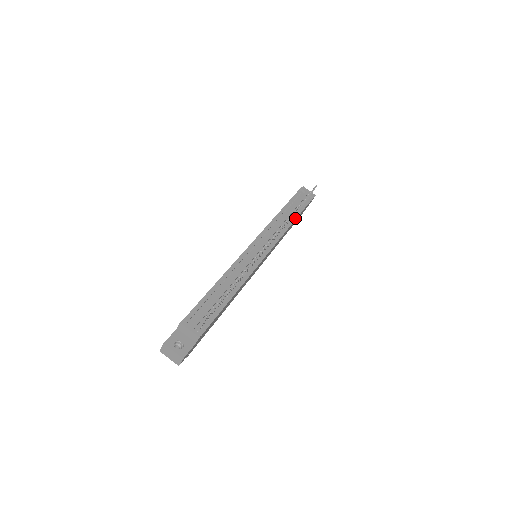
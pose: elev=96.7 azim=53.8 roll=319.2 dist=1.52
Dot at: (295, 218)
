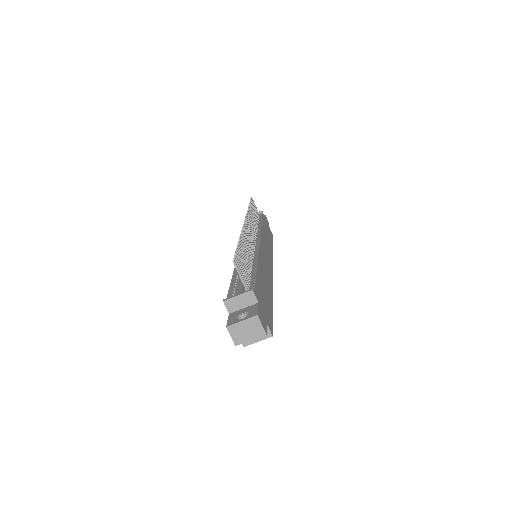
Dot at: (260, 223)
